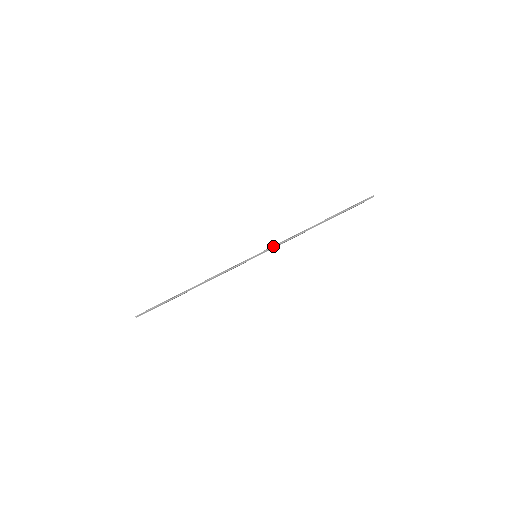
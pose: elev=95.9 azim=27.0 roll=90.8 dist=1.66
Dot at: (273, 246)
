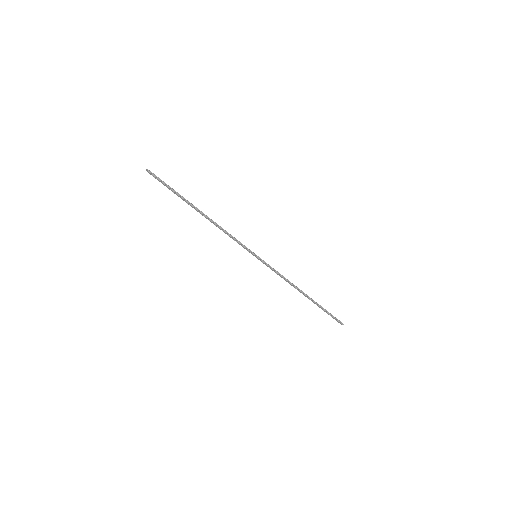
Dot at: occluded
